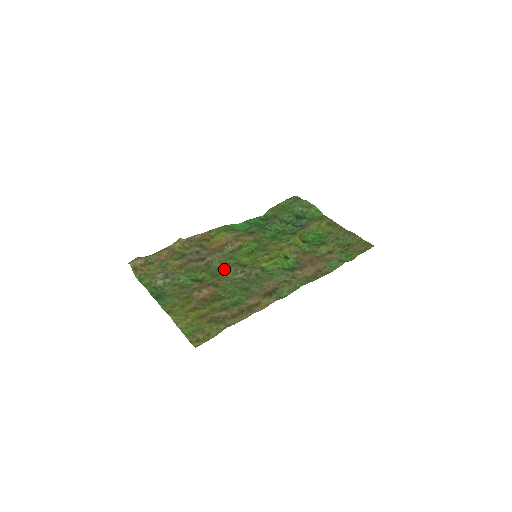
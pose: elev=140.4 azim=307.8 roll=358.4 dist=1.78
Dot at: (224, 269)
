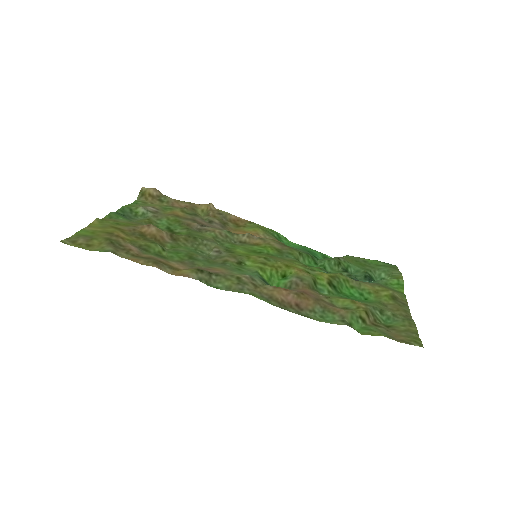
Dot at: (206, 239)
